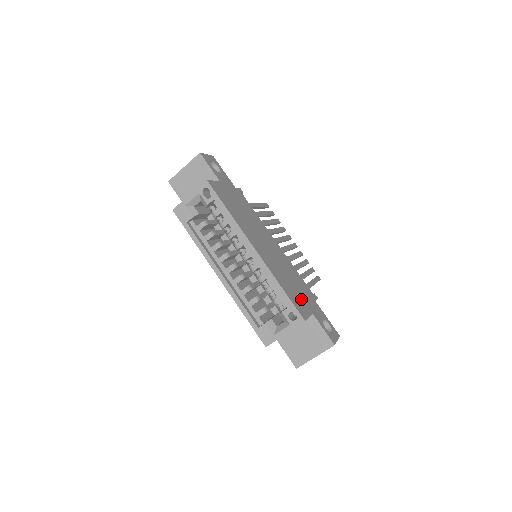
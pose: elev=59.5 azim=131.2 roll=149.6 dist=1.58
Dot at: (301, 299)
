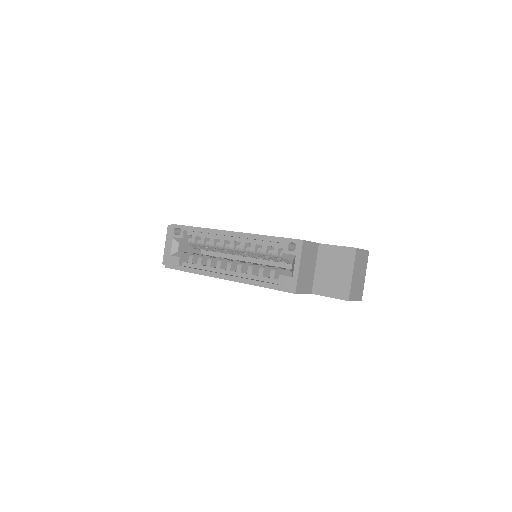
Dot at: occluded
